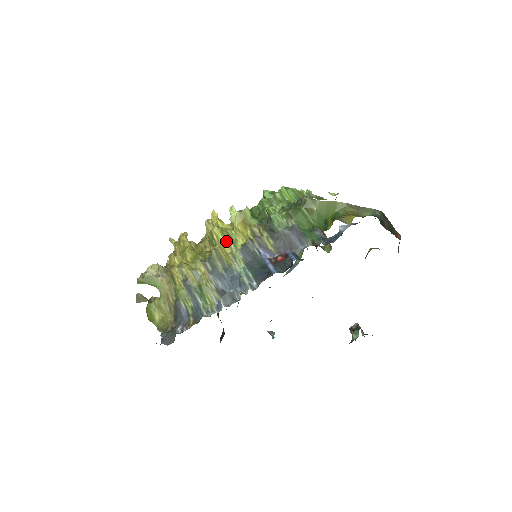
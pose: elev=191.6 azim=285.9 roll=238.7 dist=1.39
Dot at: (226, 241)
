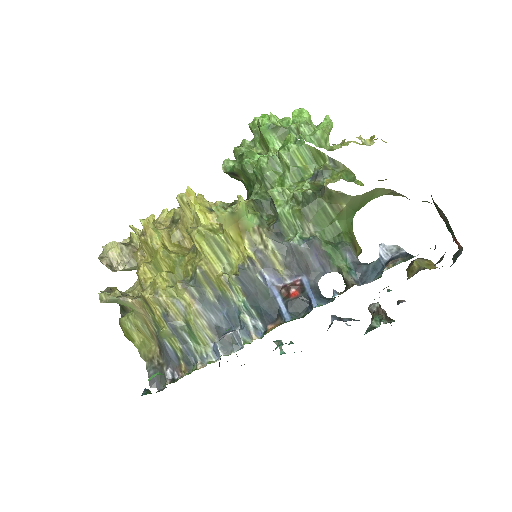
Dot at: (214, 254)
